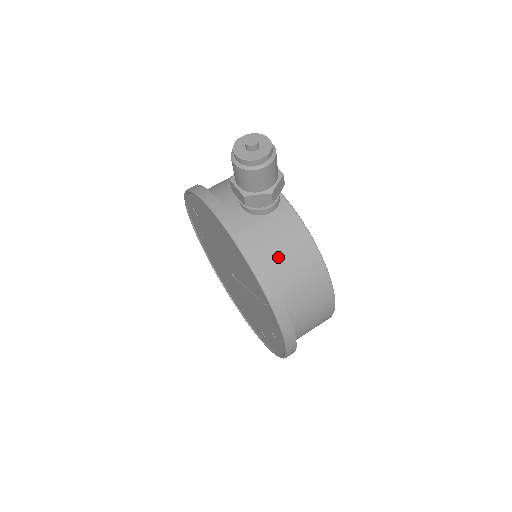
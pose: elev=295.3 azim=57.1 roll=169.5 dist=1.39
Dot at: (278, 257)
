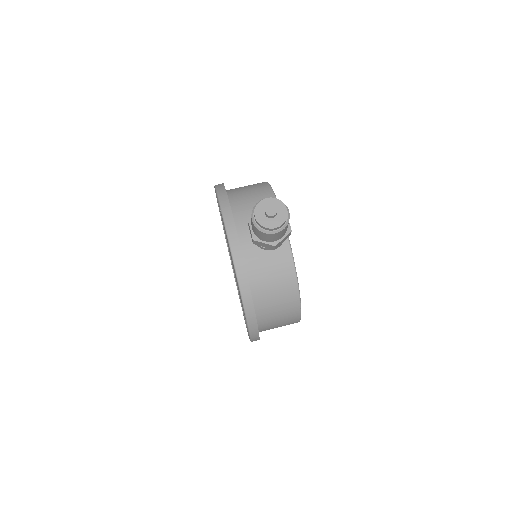
Dot at: (265, 287)
